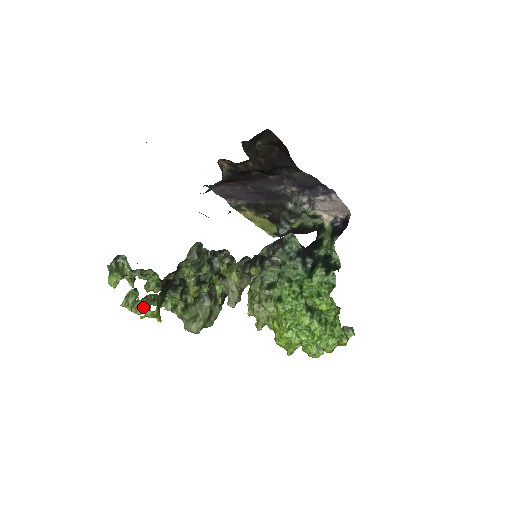
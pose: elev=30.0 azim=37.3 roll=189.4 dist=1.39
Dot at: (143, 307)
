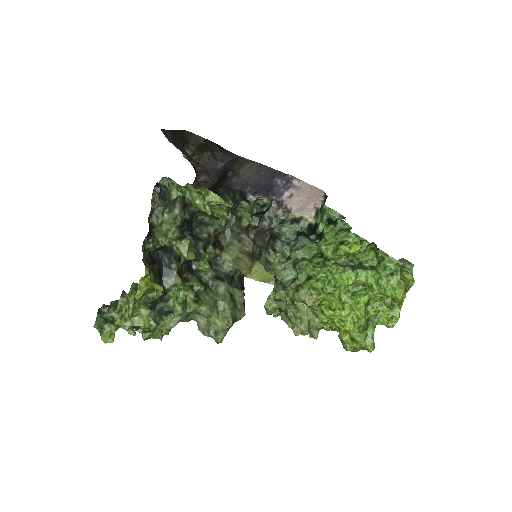
Dot at: (142, 309)
